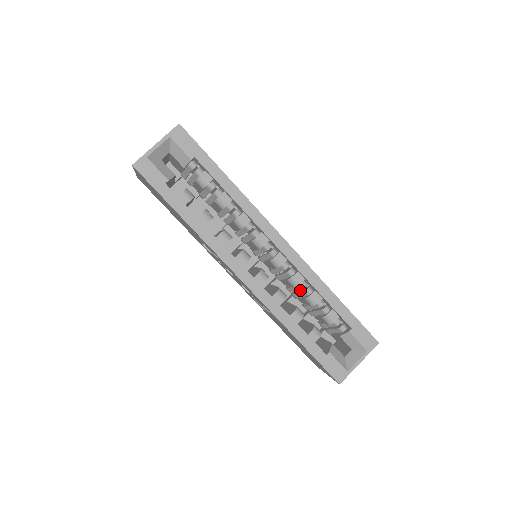
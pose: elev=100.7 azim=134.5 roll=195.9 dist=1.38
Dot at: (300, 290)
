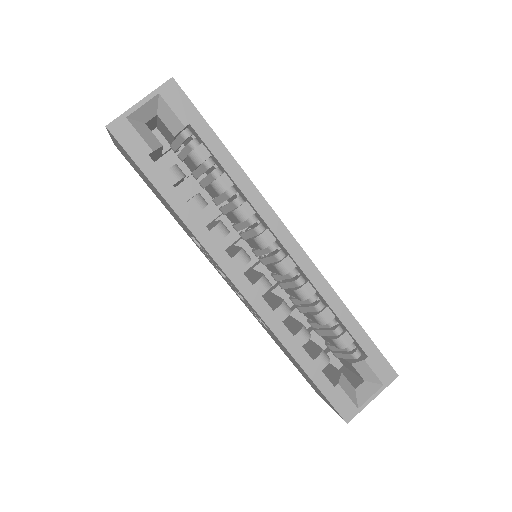
Dot at: occluded
